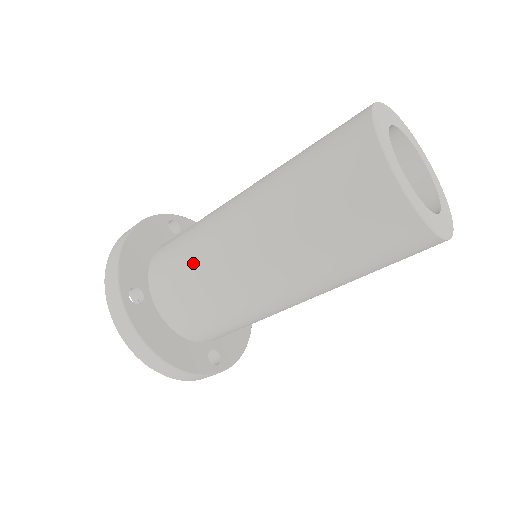
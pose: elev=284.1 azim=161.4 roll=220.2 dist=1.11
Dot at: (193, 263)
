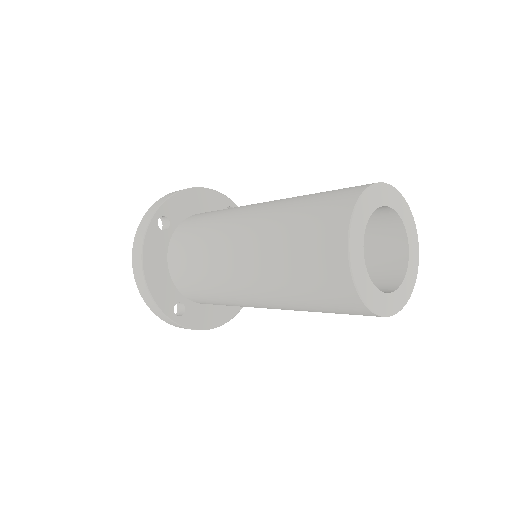
Dot at: (217, 297)
